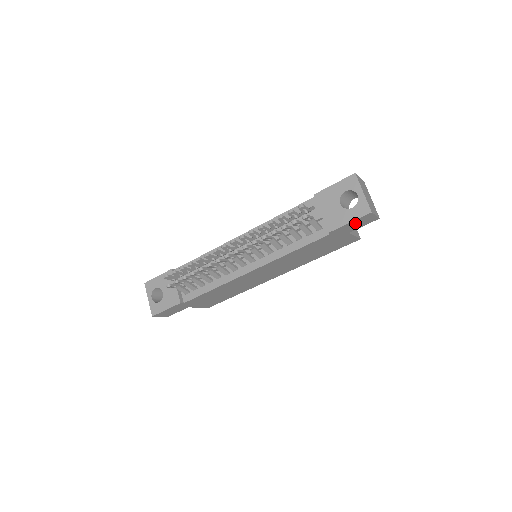
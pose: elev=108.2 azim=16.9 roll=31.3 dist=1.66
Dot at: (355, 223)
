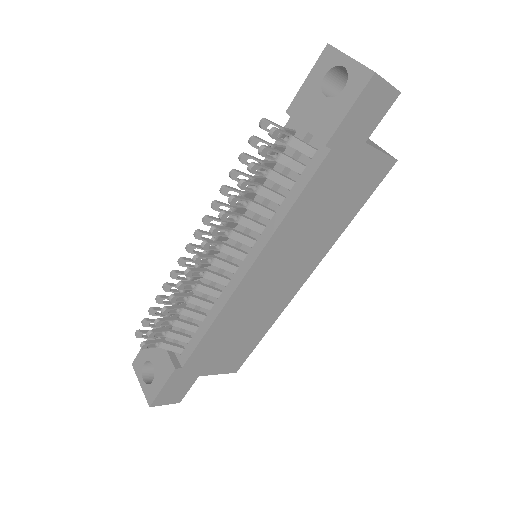
Dot at: (361, 111)
